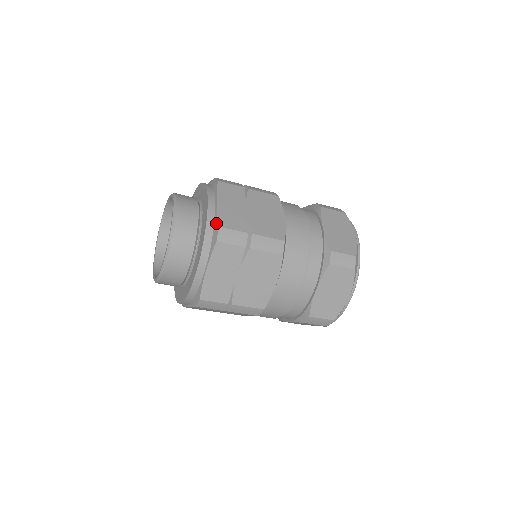
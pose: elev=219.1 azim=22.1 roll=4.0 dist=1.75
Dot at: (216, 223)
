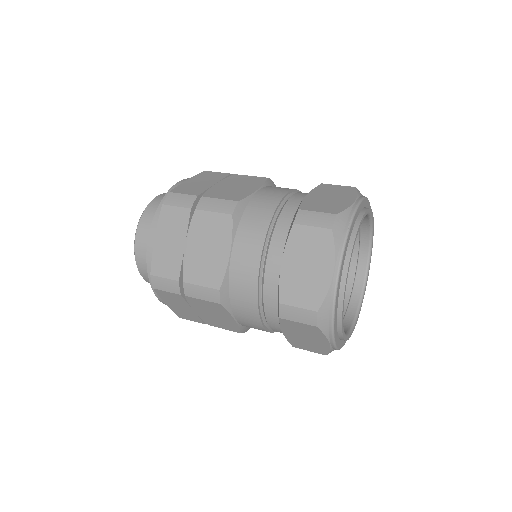
Dot at: (151, 267)
